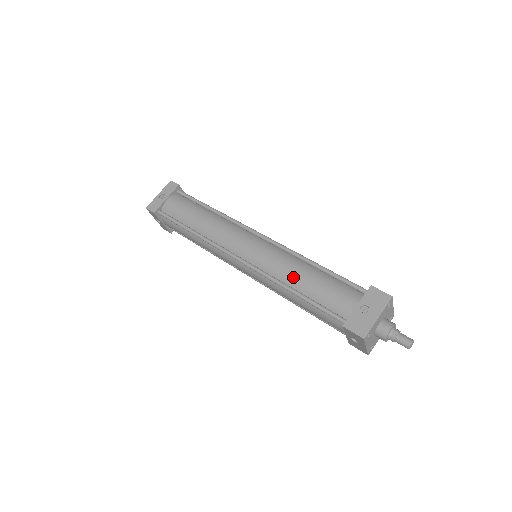
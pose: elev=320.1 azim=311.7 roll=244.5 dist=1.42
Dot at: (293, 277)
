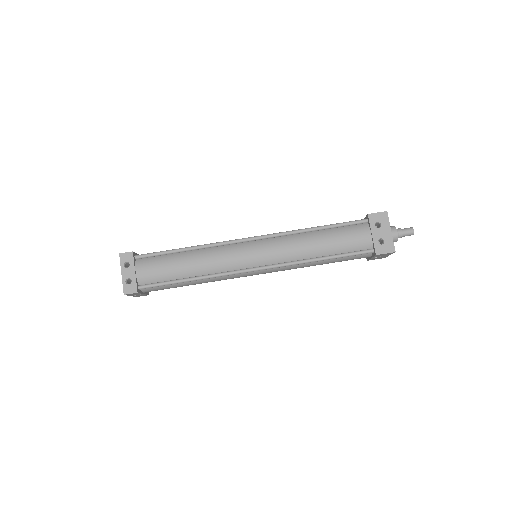
Dot at: occluded
